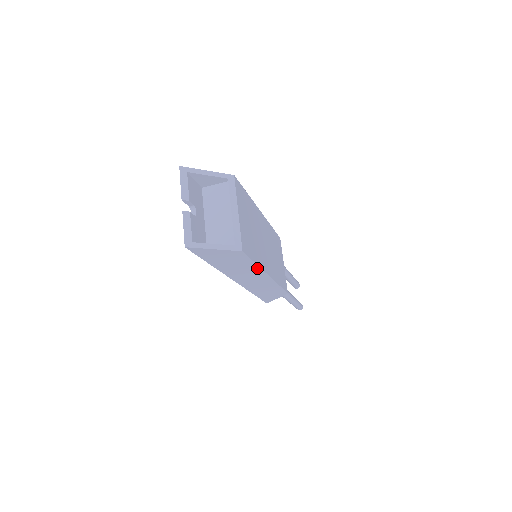
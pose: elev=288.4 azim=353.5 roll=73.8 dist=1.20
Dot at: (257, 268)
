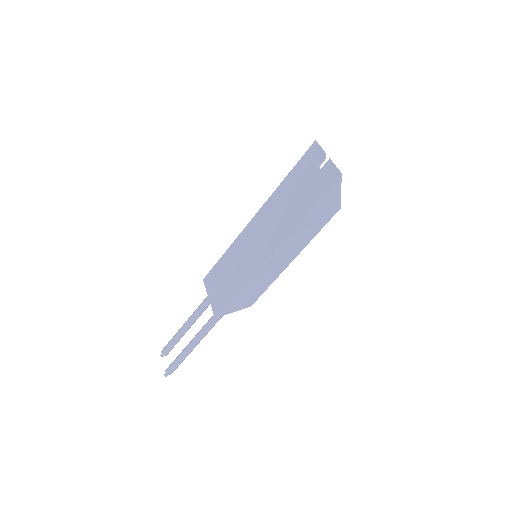
Dot at: (308, 241)
